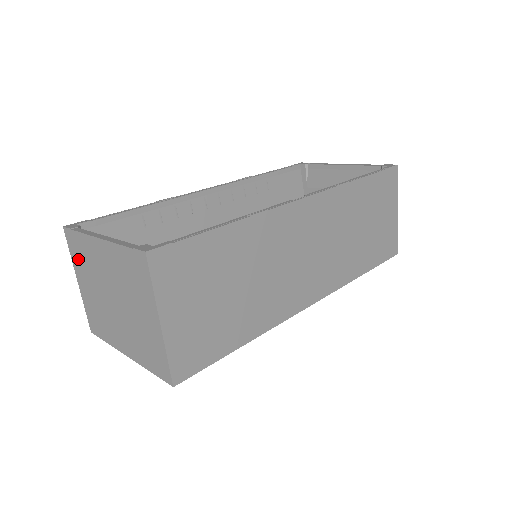
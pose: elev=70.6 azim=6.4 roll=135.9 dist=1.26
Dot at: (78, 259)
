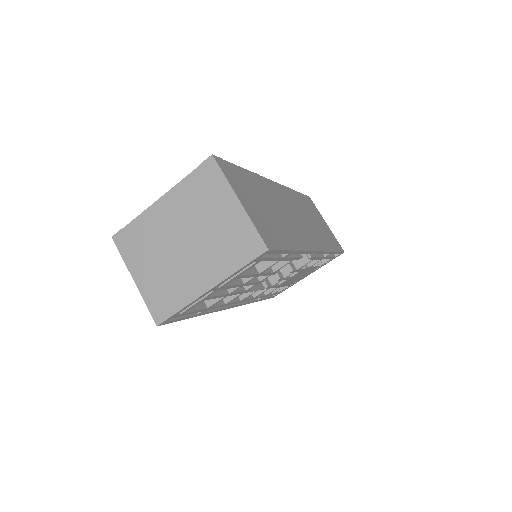
Dot at: (134, 251)
